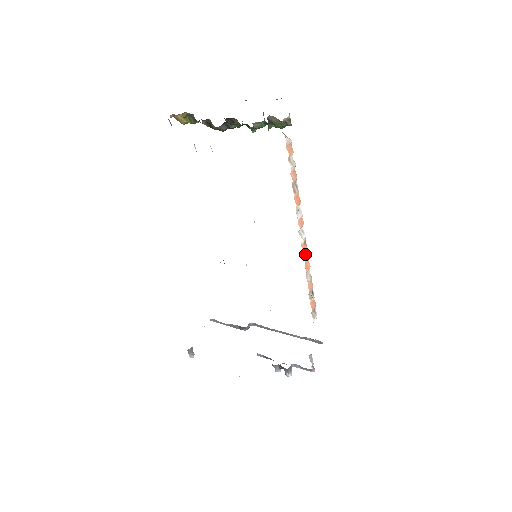
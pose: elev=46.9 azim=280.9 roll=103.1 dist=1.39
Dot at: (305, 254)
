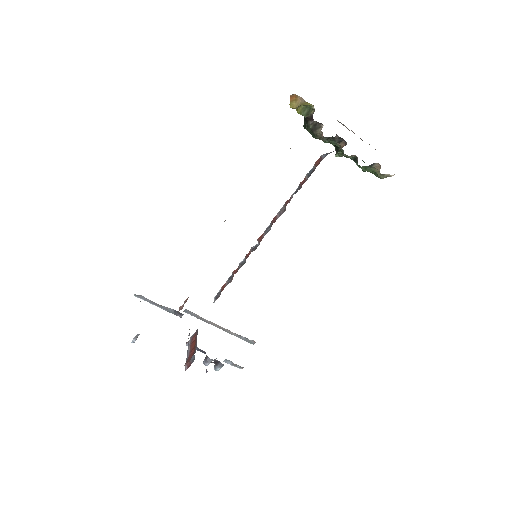
Dot at: occluded
